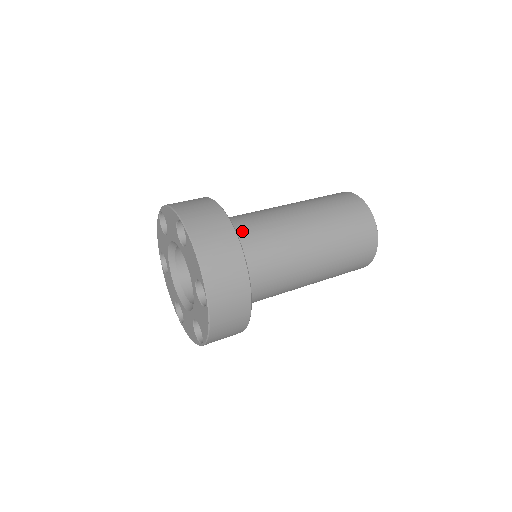
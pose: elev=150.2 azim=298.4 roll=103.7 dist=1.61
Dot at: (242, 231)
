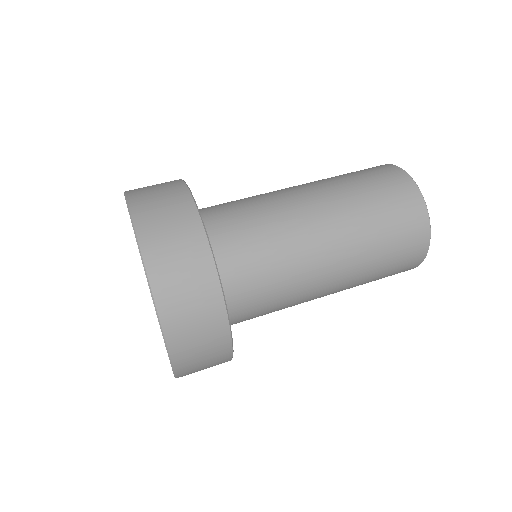
Dot at: (215, 207)
